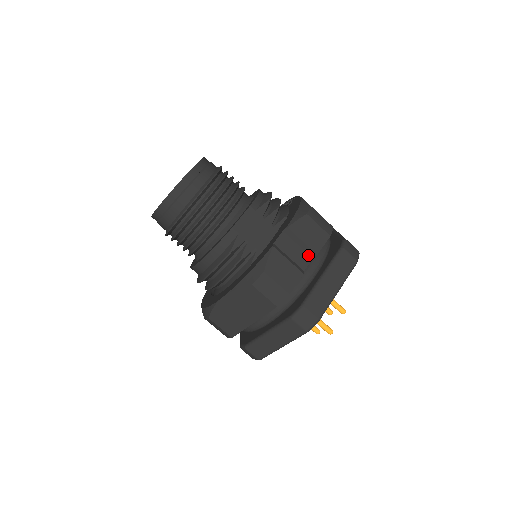
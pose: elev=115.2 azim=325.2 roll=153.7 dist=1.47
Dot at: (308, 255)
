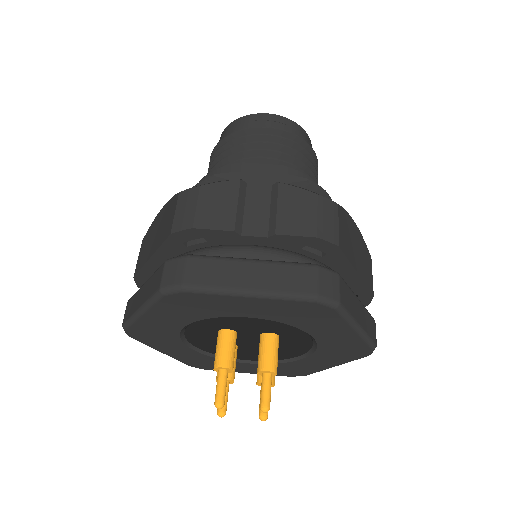
Dot at: (267, 229)
